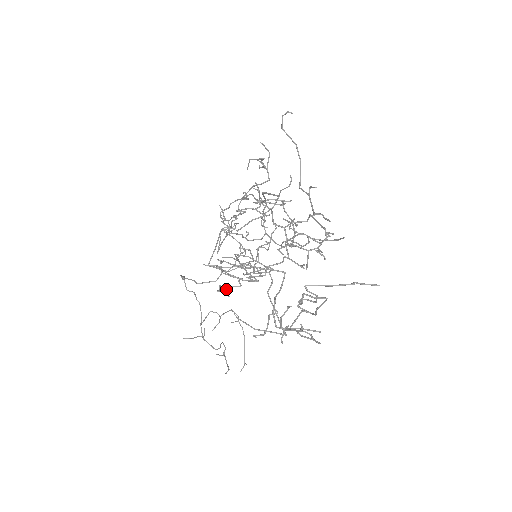
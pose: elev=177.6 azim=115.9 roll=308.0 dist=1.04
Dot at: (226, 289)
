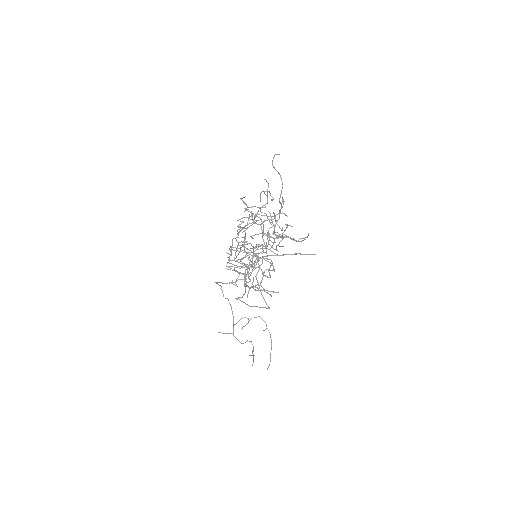
Dot at: (235, 281)
